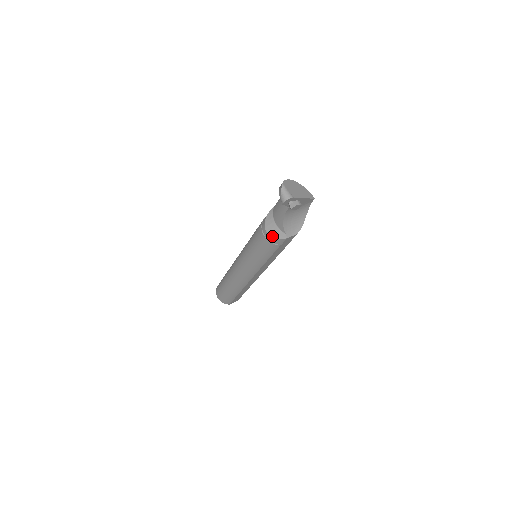
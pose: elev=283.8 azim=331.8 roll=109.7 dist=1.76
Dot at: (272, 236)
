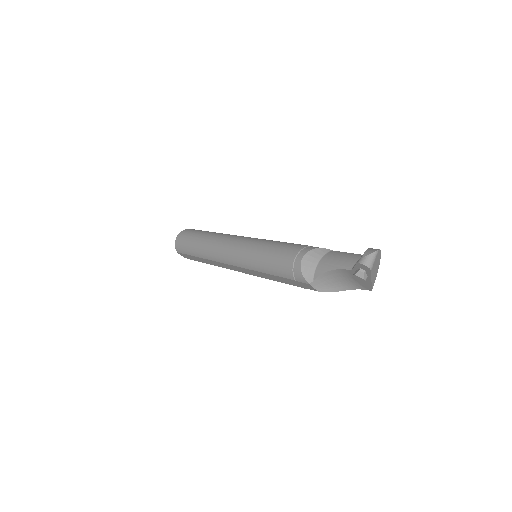
Dot at: (302, 266)
